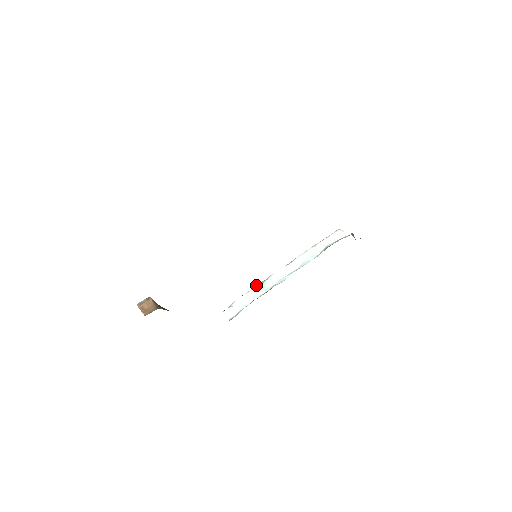
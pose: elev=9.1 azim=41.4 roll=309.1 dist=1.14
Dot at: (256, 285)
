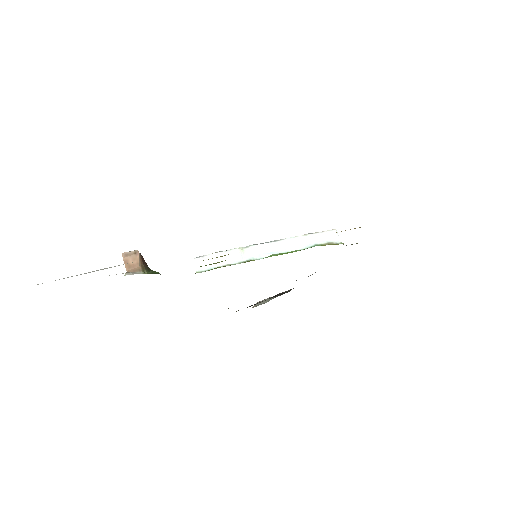
Dot at: (236, 248)
